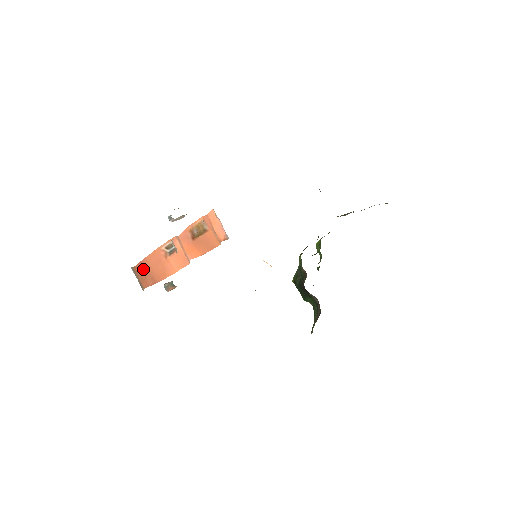
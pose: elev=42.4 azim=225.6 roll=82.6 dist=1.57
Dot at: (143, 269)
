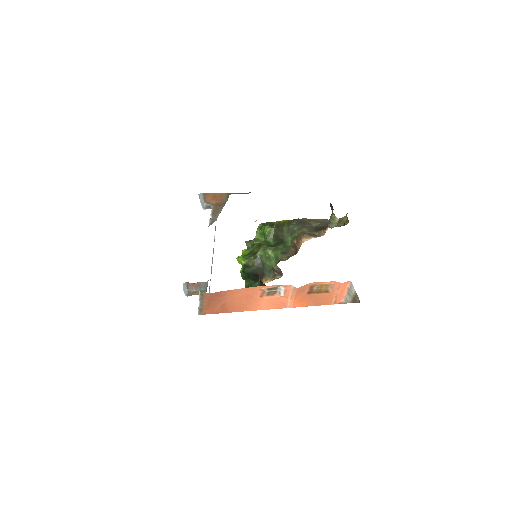
Dot at: (220, 298)
